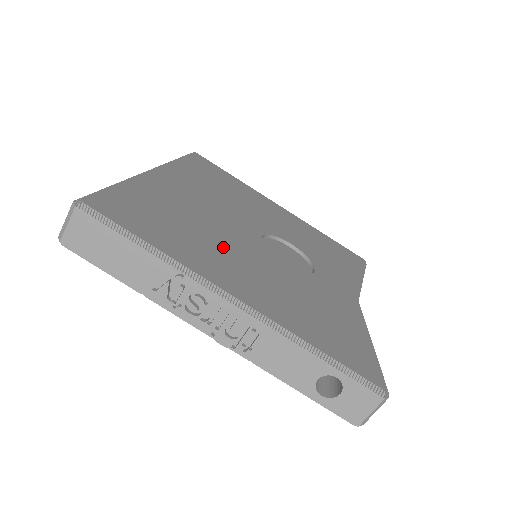
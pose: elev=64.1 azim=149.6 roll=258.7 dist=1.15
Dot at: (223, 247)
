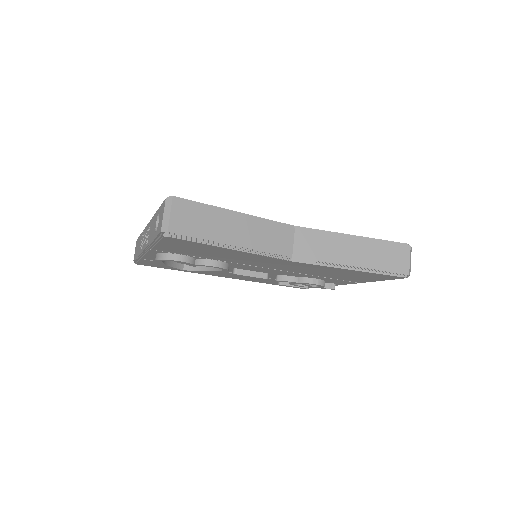
Dot at: occluded
